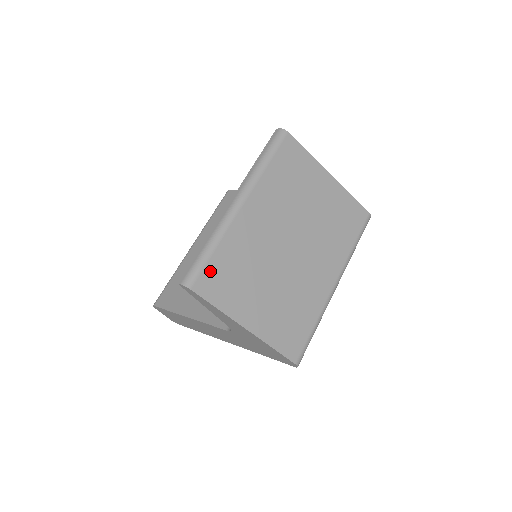
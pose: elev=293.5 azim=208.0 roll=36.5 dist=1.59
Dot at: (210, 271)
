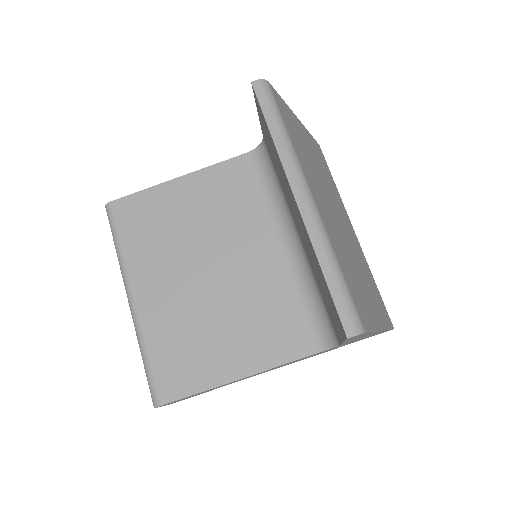
Dot at: (354, 297)
